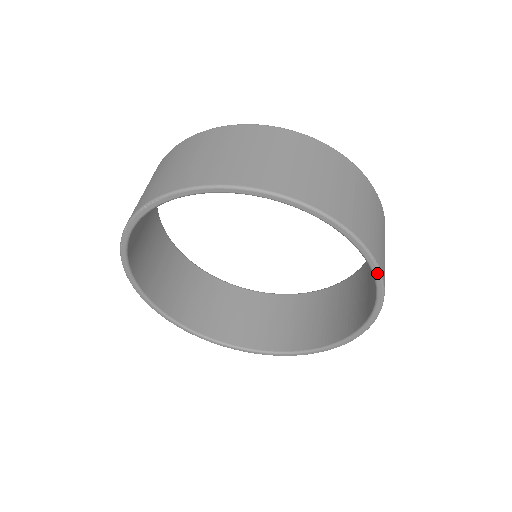
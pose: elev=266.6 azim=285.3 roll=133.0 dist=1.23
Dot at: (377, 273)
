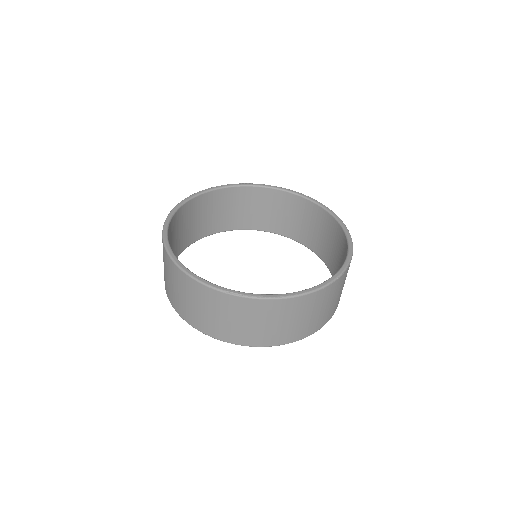
Dot at: (347, 264)
